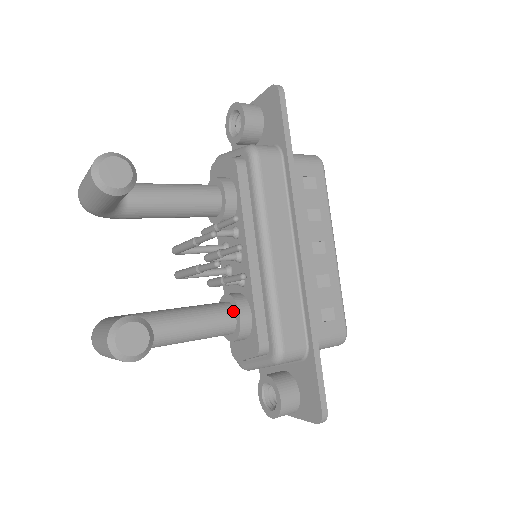
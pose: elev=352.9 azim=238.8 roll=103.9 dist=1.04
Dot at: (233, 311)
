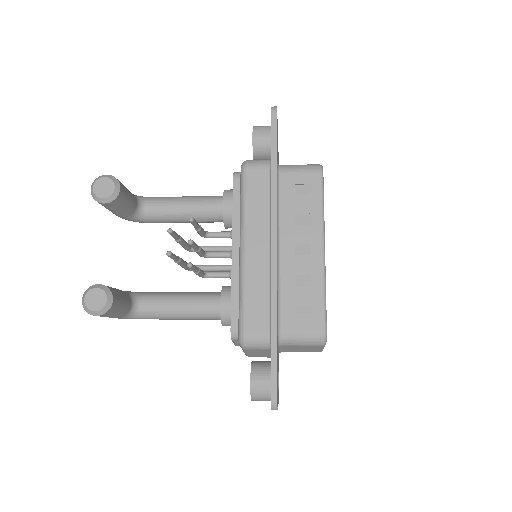
Dot at: (220, 299)
